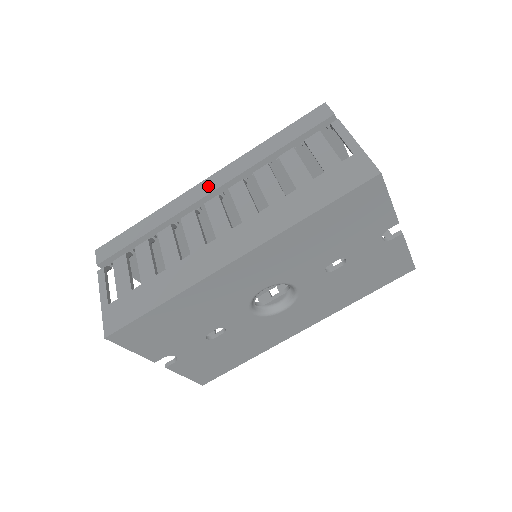
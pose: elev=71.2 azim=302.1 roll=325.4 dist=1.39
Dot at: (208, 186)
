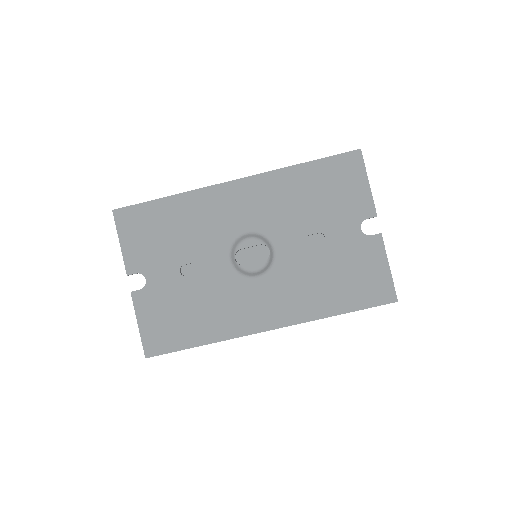
Dot at: occluded
